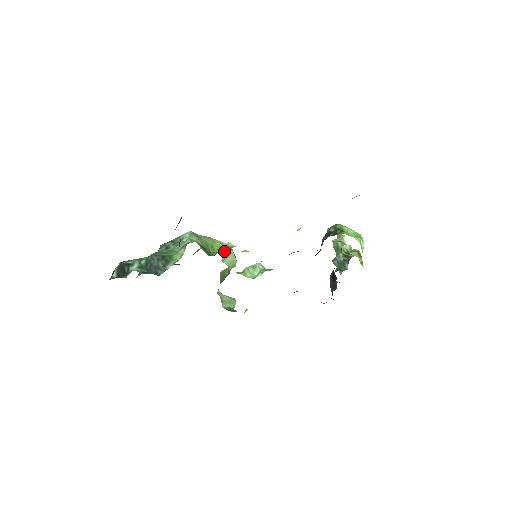
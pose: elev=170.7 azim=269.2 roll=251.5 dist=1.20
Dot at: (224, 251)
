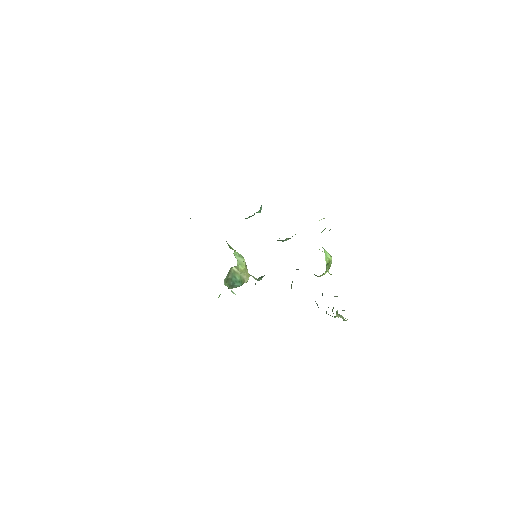
Dot at: (238, 253)
